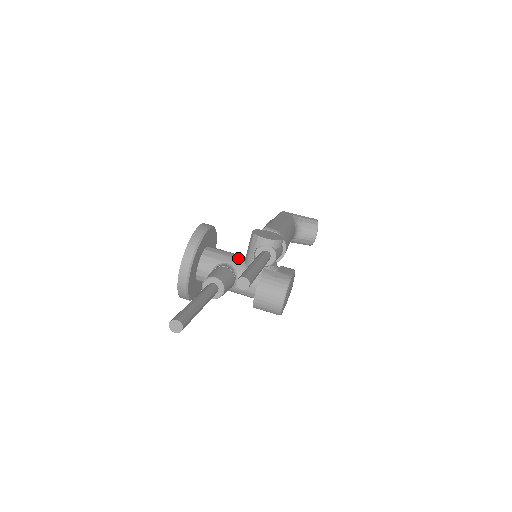
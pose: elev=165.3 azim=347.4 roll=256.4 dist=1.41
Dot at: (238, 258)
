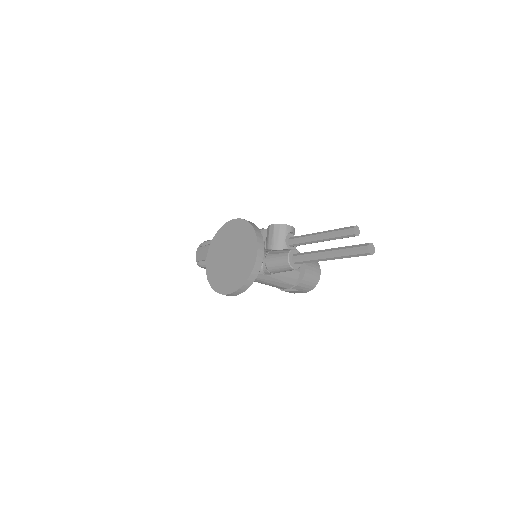
Dot at: (267, 249)
